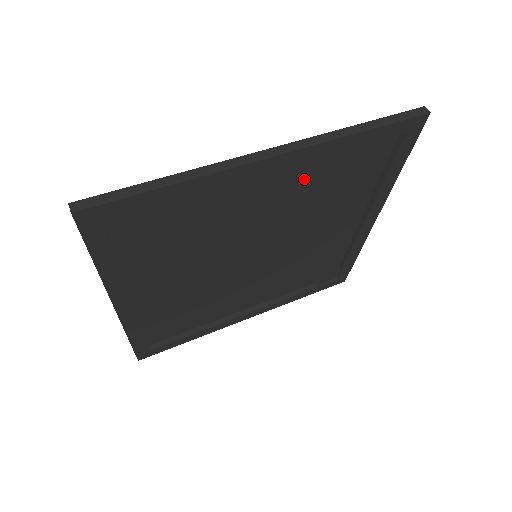
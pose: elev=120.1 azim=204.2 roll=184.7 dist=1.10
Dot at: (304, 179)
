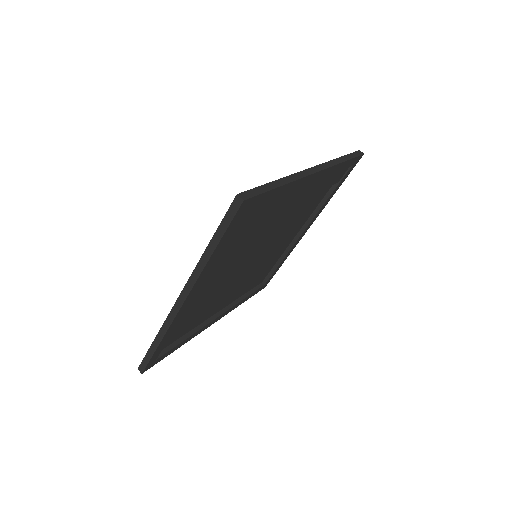
Dot at: (221, 260)
